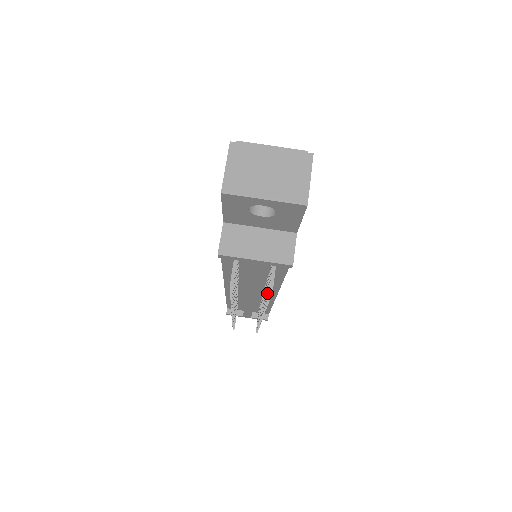
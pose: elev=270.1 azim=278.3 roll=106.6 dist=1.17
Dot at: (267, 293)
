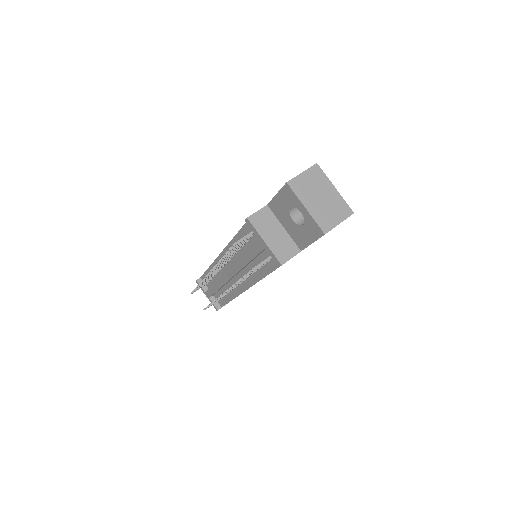
Dot at: occluded
